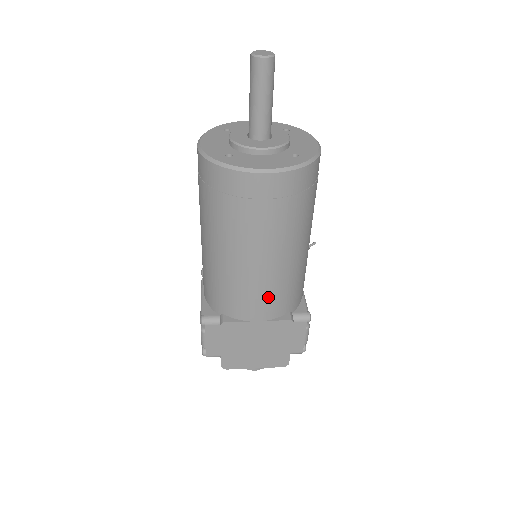
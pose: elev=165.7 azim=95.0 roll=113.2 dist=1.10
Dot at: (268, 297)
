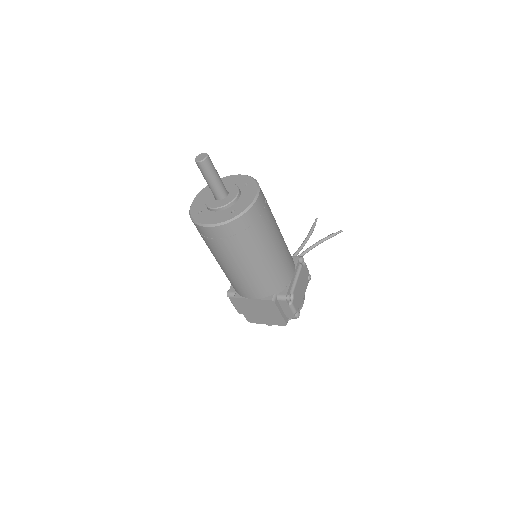
Dot at: (250, 287)
